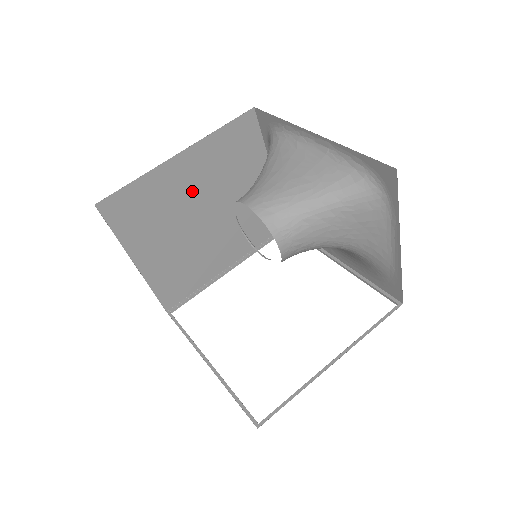
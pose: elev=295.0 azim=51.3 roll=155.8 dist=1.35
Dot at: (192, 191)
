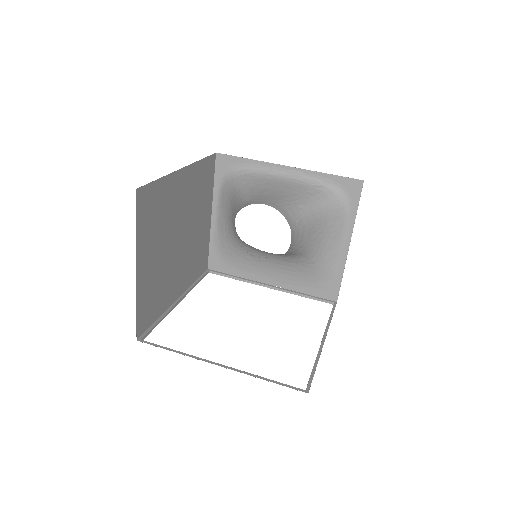
Dot at: (179, 208)
